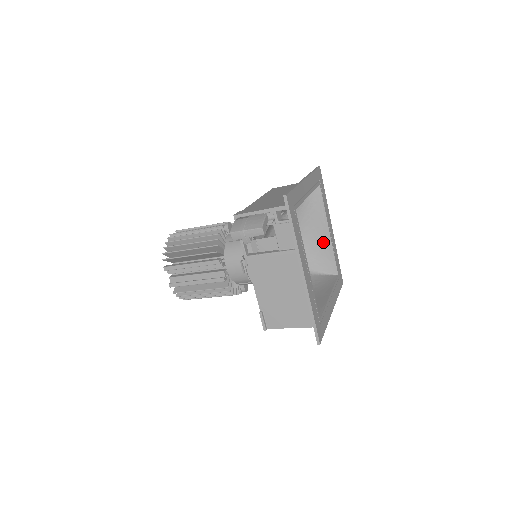
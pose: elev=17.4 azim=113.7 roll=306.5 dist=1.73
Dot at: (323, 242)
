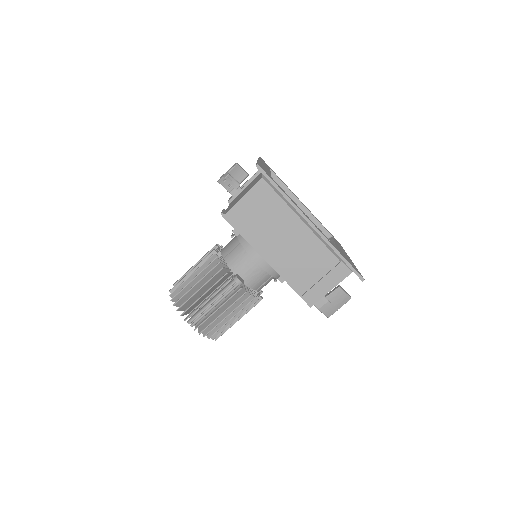
Dot at: occluded
